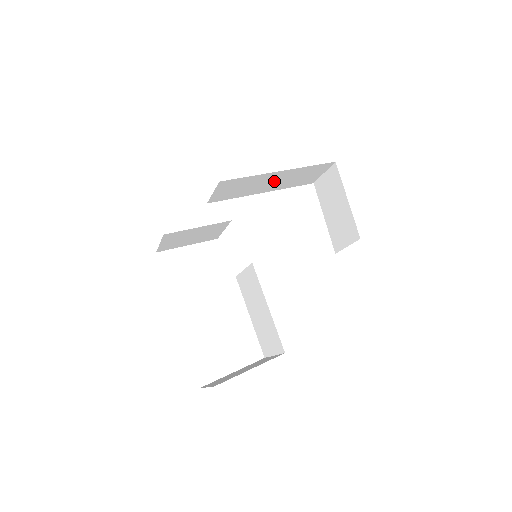
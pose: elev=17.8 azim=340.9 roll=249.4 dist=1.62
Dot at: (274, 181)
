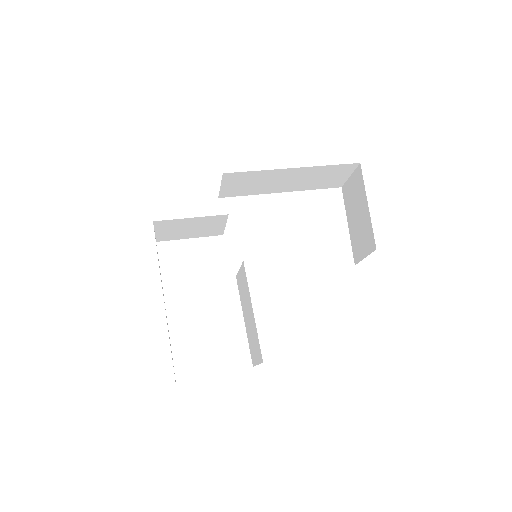
Dot at: (290, 180)
